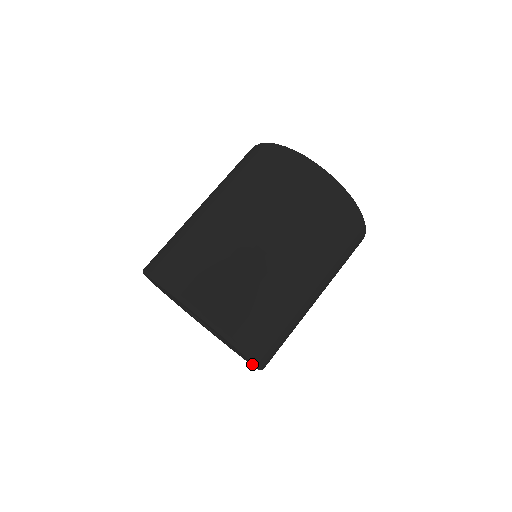
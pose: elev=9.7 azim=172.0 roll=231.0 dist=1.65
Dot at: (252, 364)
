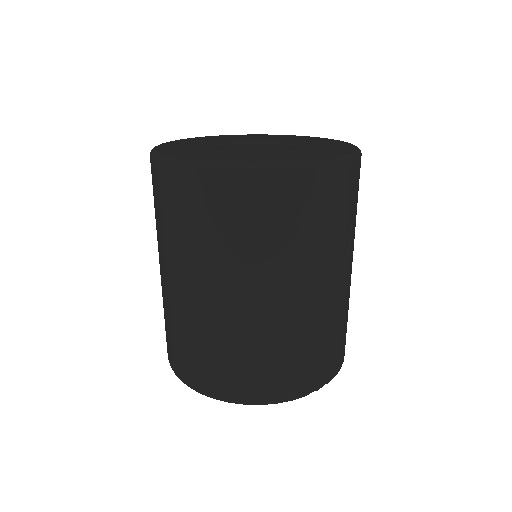
Dot at: occluded
